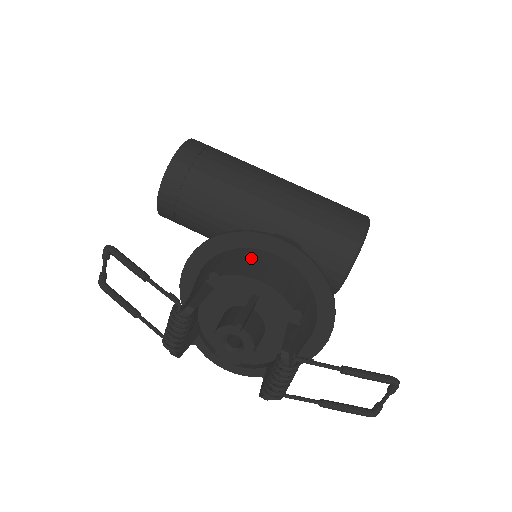
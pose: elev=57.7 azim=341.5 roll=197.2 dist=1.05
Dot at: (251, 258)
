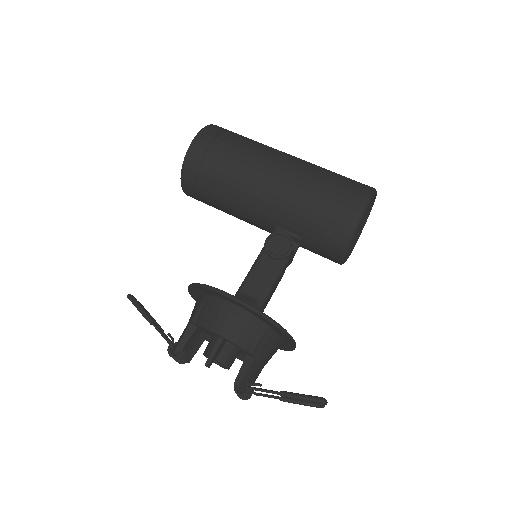
Dot at: (216, 309)
